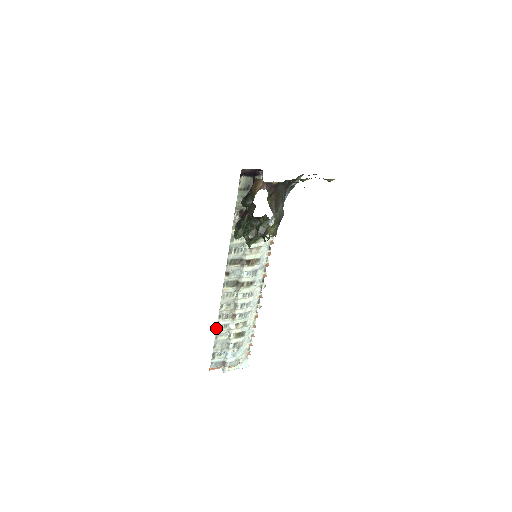
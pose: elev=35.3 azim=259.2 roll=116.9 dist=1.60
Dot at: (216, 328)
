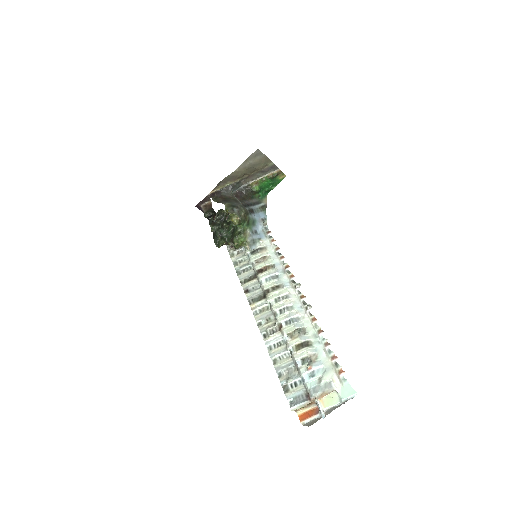
Dot at: (268, 351)
